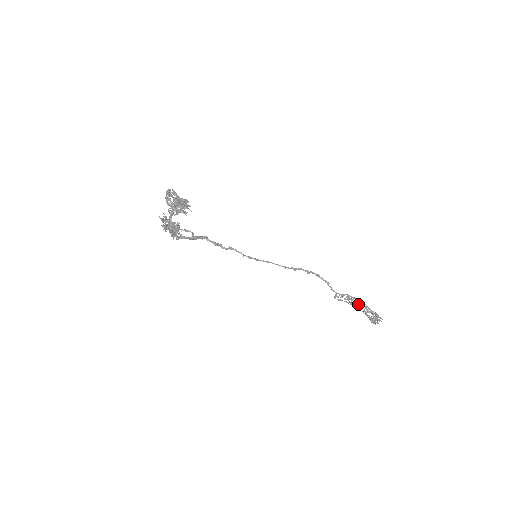
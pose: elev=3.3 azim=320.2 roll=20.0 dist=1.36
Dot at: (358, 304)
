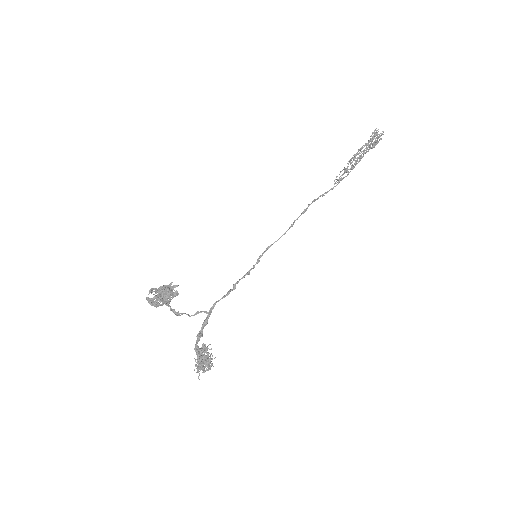
Dot at: (357, 154)
